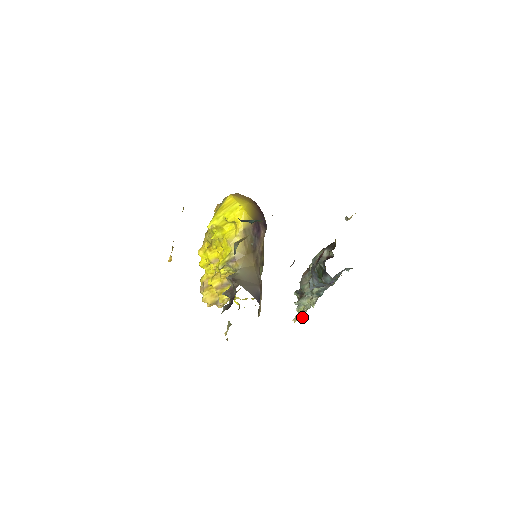
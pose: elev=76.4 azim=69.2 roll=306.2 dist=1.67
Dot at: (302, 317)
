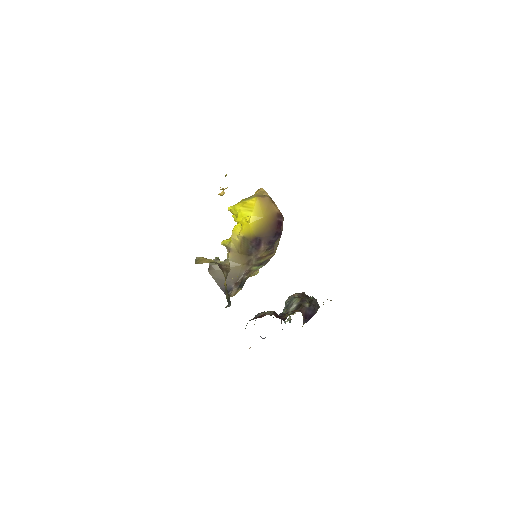
Dot at: occluded
